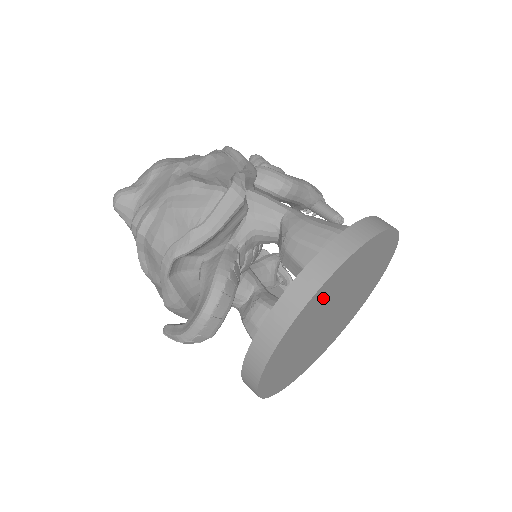
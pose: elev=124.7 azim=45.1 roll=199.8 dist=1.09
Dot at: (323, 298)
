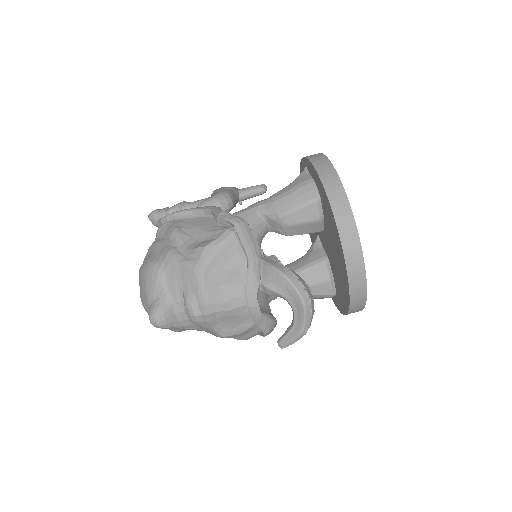
Dot at: occluded
